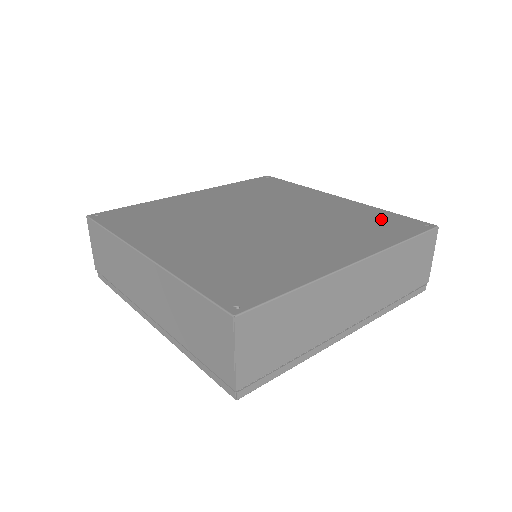
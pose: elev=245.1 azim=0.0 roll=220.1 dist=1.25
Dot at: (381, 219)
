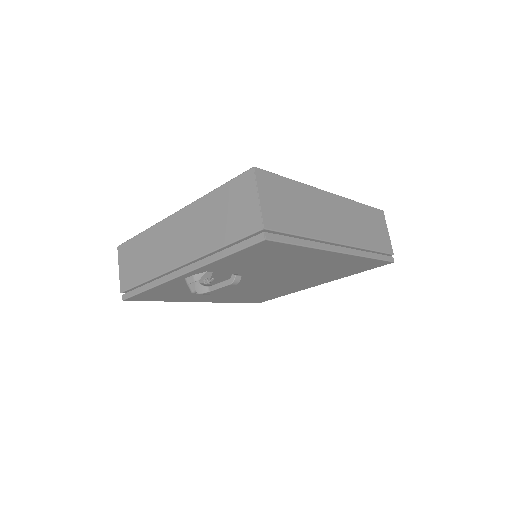
Dot at: occluded
